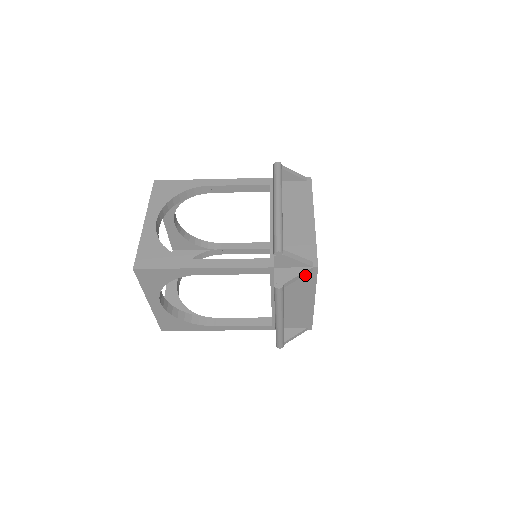
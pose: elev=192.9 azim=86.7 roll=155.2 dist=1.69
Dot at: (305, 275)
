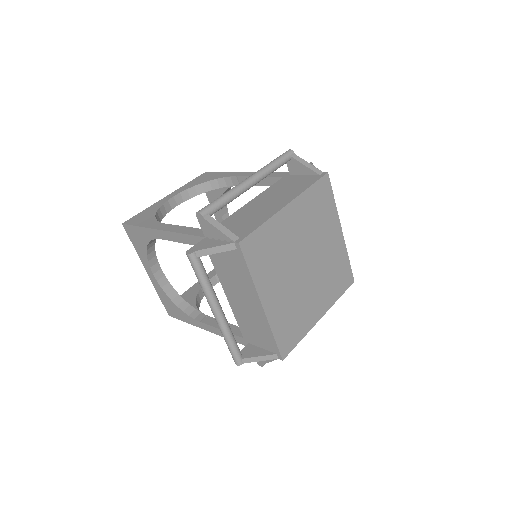
Dot at: (234, 255)
